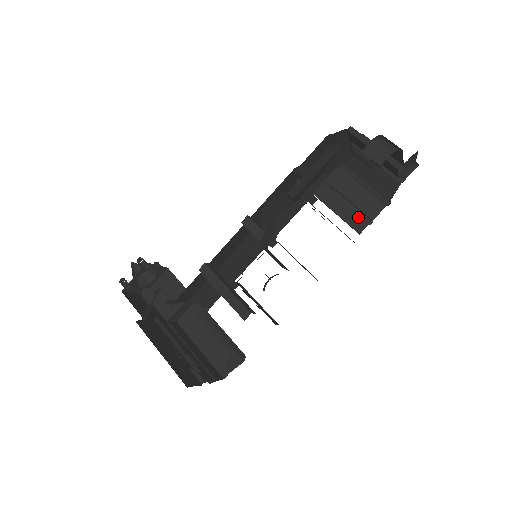
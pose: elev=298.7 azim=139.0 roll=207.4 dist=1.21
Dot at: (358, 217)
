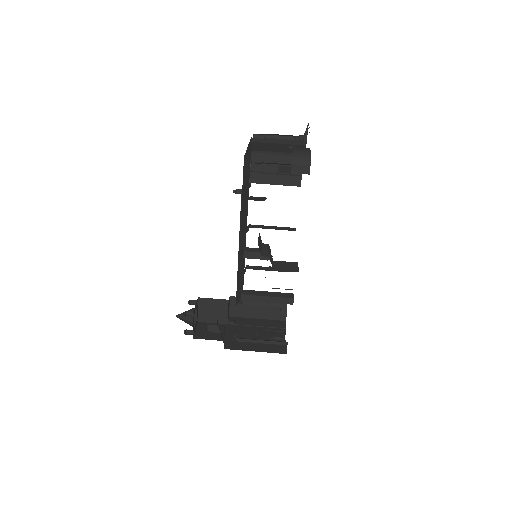
Dot at: (291, 177)
